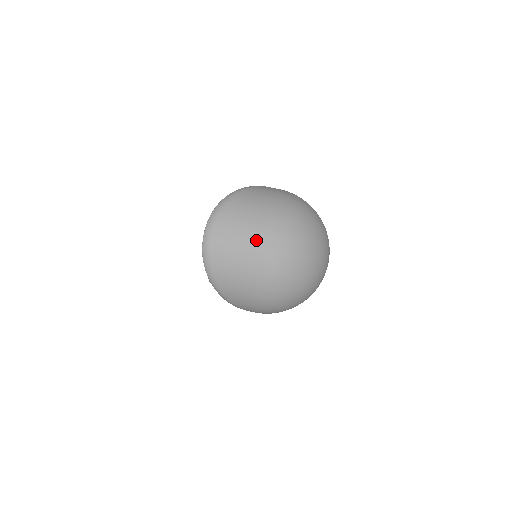
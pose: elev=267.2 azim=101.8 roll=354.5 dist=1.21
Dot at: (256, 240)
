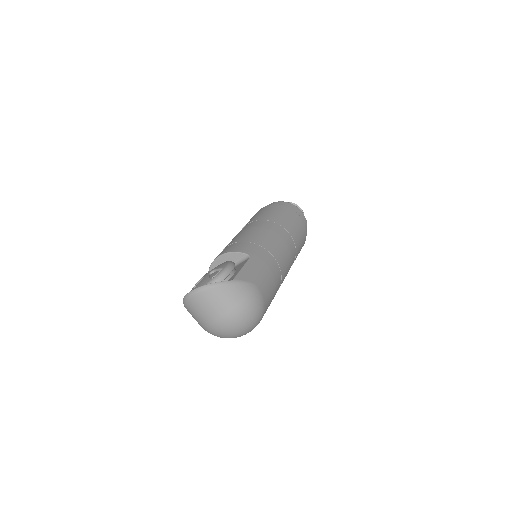
Dot at: (210, 314)
